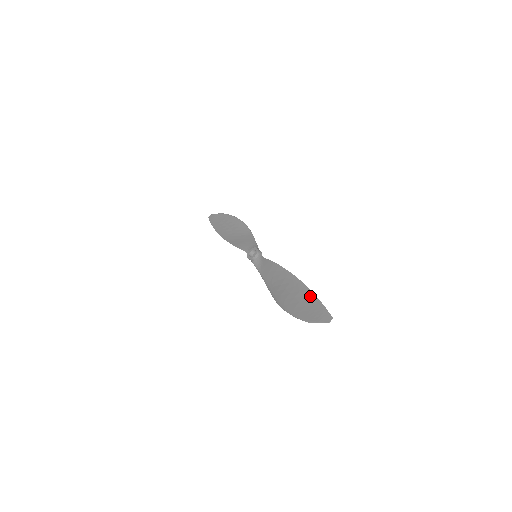
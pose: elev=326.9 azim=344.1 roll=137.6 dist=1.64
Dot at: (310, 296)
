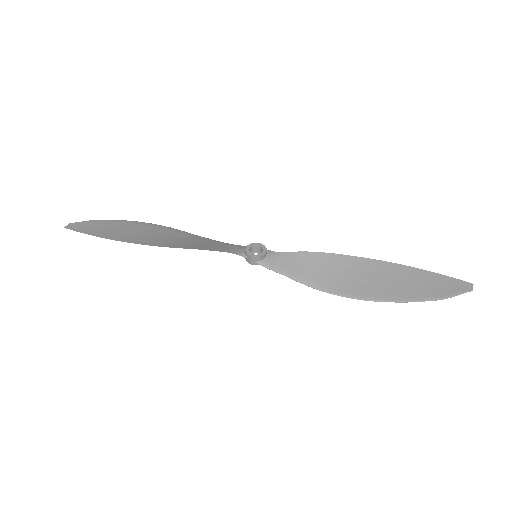
Dot at: (417, 272)
